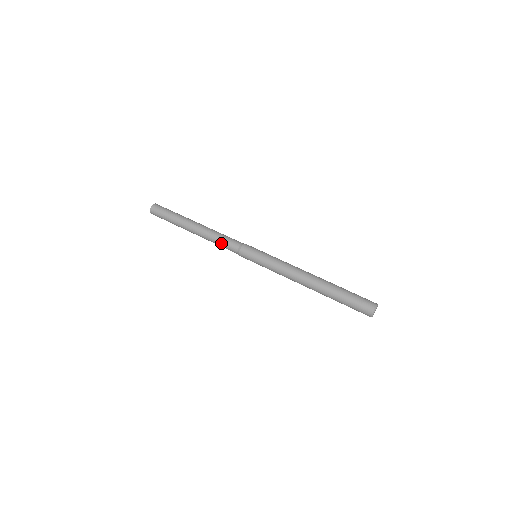
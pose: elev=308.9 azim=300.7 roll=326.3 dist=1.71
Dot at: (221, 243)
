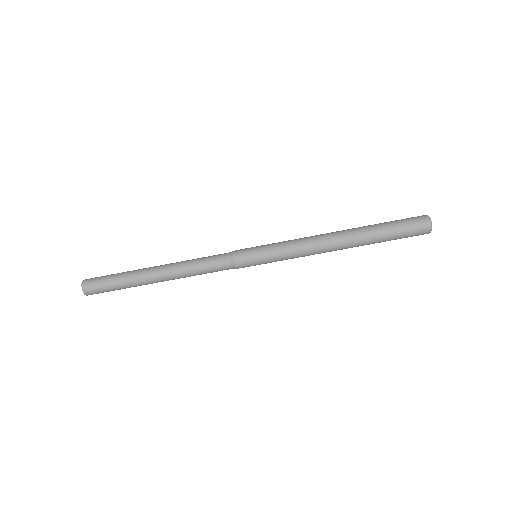
Dot at: occluded
